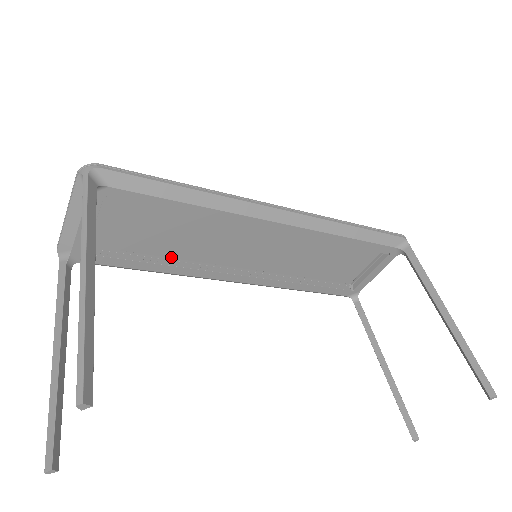
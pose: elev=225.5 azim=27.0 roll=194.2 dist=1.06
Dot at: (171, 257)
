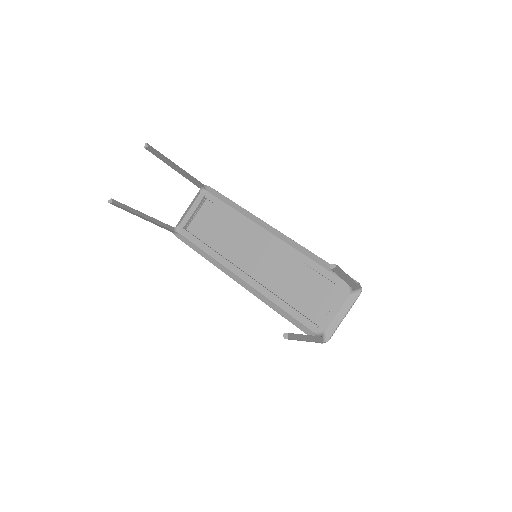
Dot at: (217, 252)
